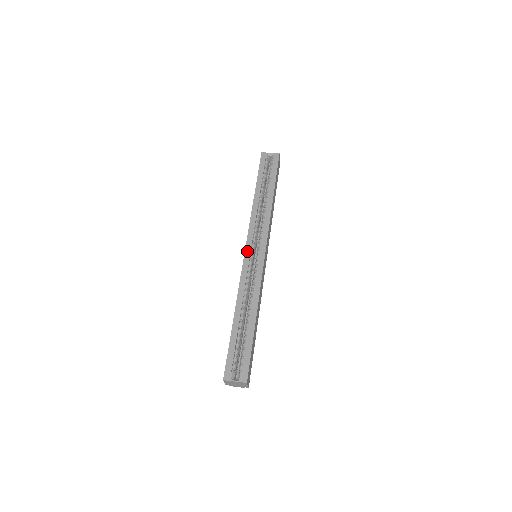
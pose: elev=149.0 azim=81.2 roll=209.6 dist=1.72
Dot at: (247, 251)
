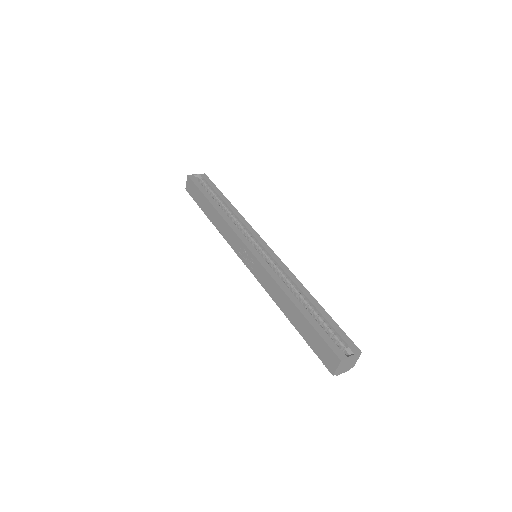
Dot at: (251, 249)
